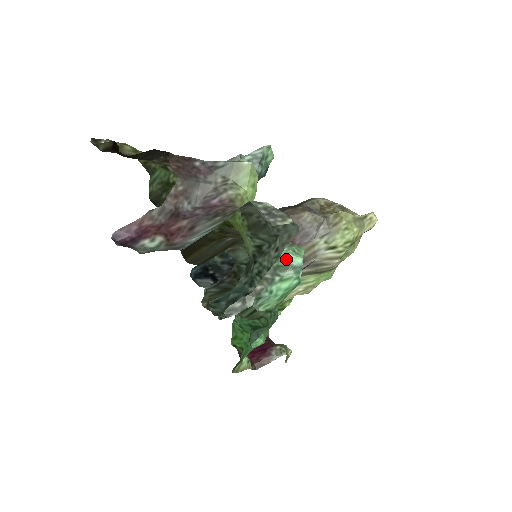
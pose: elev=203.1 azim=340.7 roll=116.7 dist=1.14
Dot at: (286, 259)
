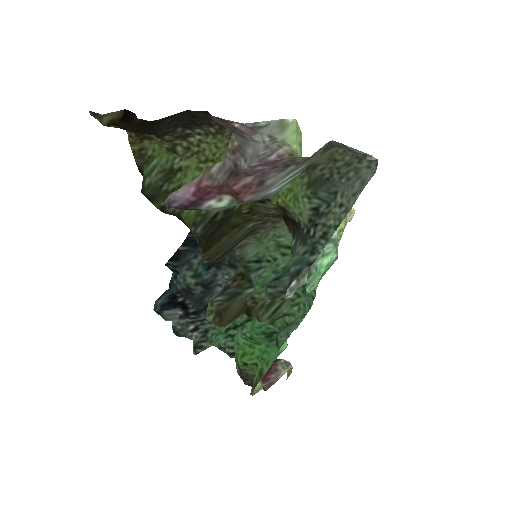
Dot at: occluded
